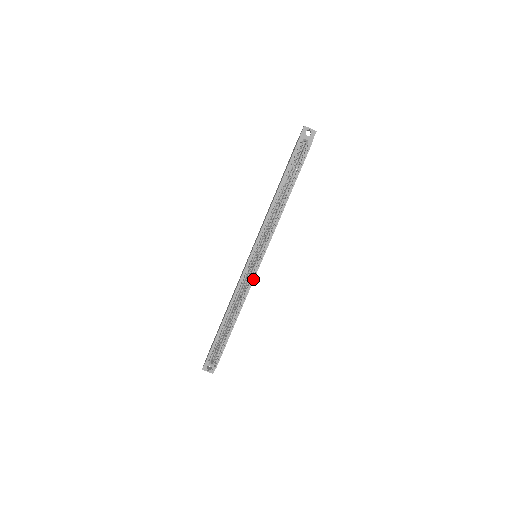
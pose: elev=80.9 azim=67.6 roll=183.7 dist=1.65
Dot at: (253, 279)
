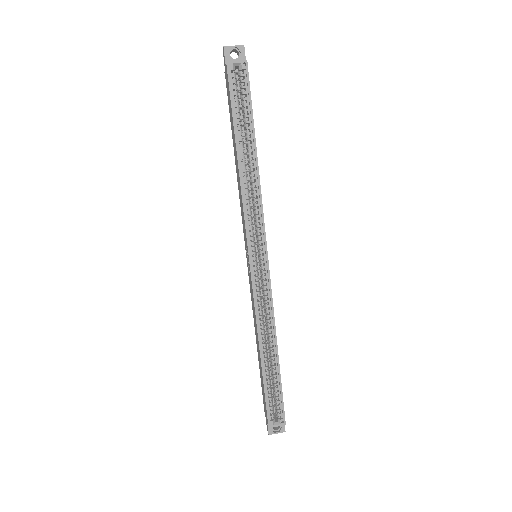
Dot at: (270, 288)
